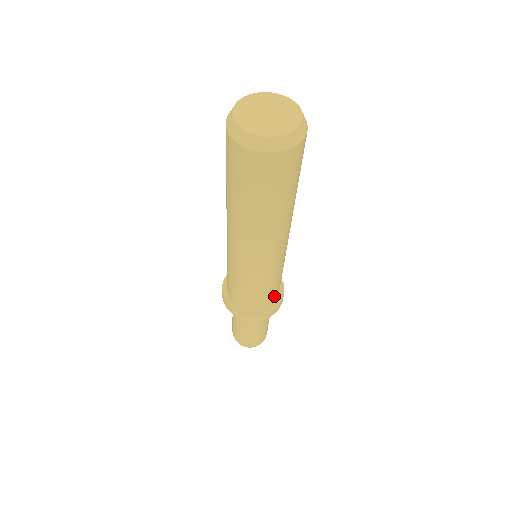
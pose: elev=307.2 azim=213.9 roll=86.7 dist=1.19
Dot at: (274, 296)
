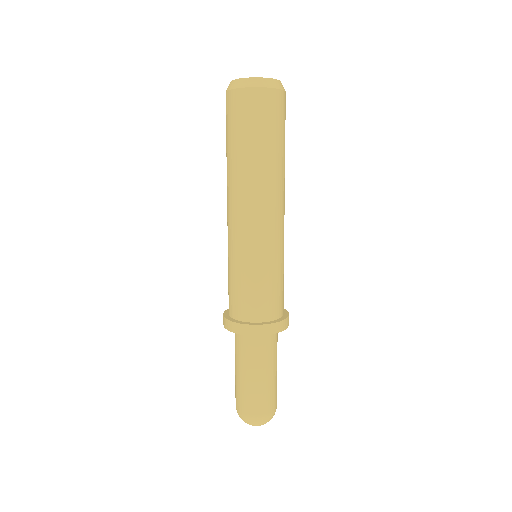
Dot at: (269, 307)
